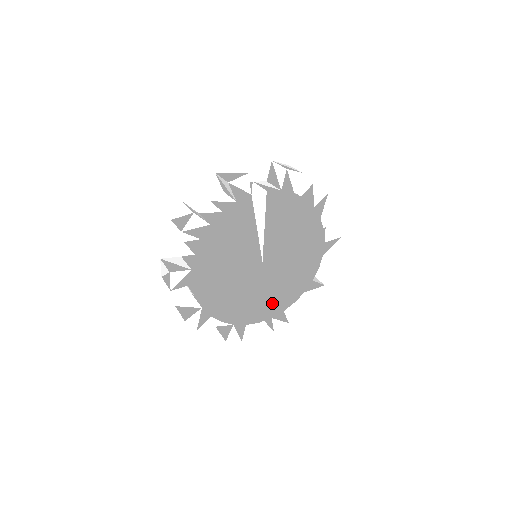
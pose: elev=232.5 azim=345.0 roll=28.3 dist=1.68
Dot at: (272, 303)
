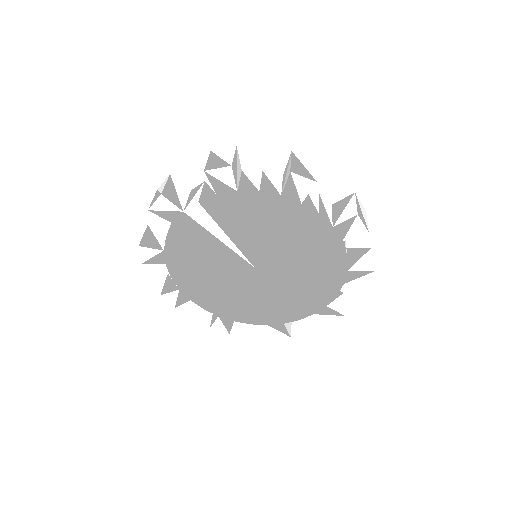
Dot at: (303, 301)
